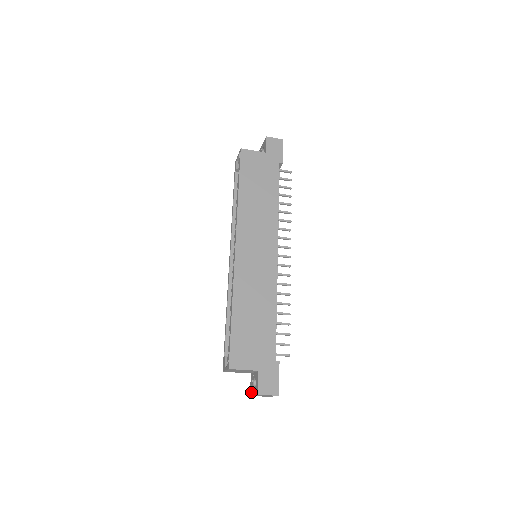
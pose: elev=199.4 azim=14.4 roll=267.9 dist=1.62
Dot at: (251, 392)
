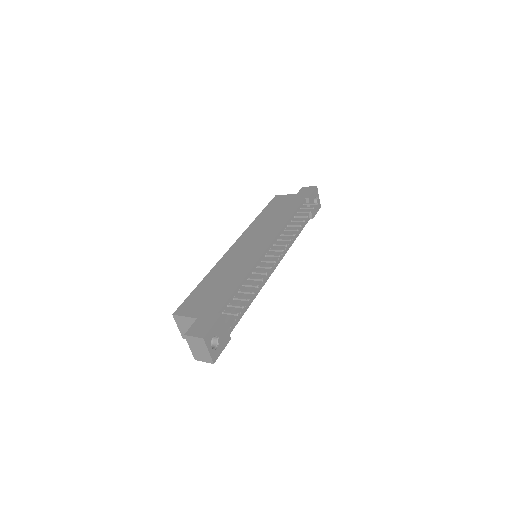
Dot at: (194, 353)
